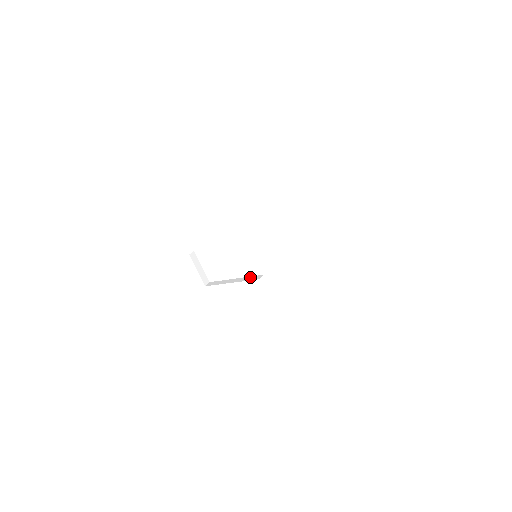
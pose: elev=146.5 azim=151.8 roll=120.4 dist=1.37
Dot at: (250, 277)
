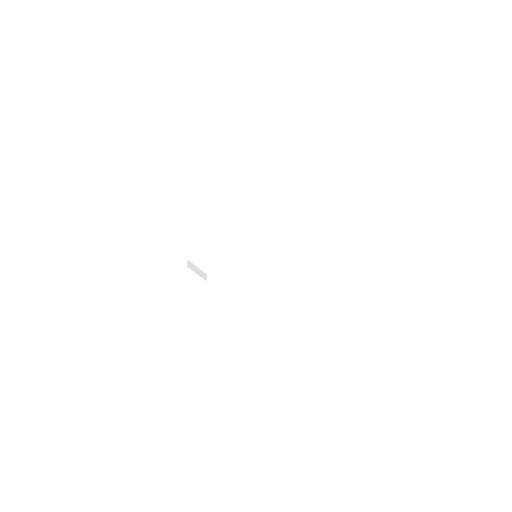
Dot at: (250, 267)
